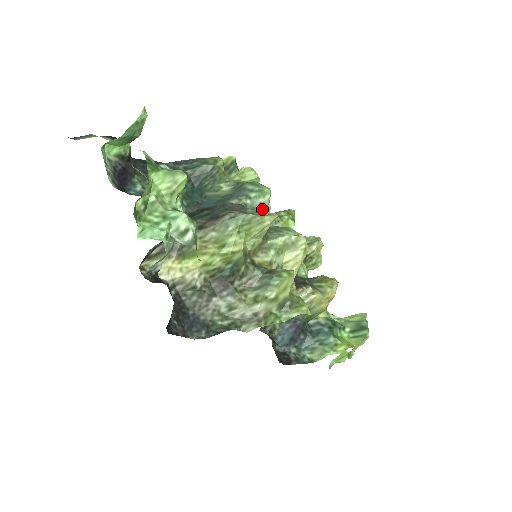
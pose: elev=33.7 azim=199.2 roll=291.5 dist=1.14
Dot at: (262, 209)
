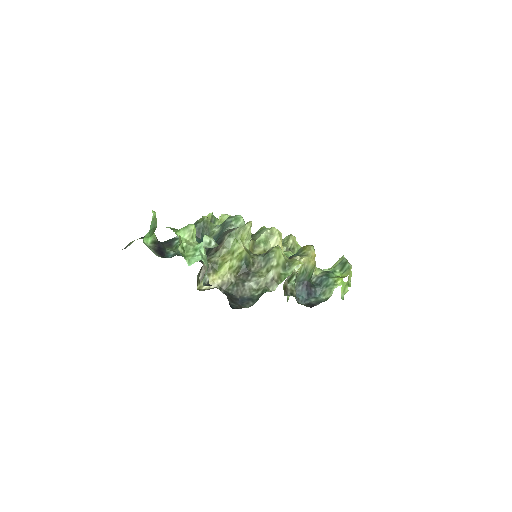
Dot at: occluded
